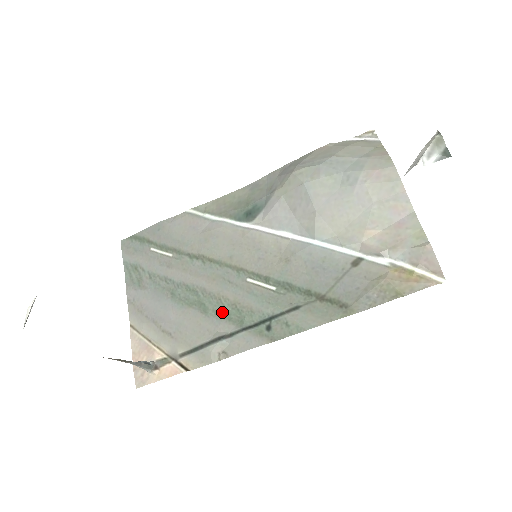
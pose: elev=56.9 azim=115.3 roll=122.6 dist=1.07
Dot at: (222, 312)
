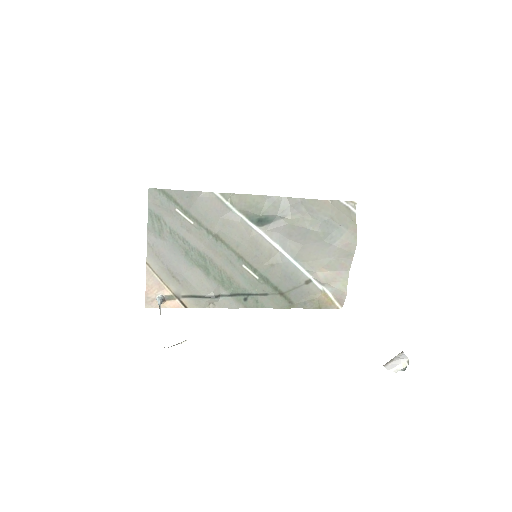
Dot at: (220, 279)
